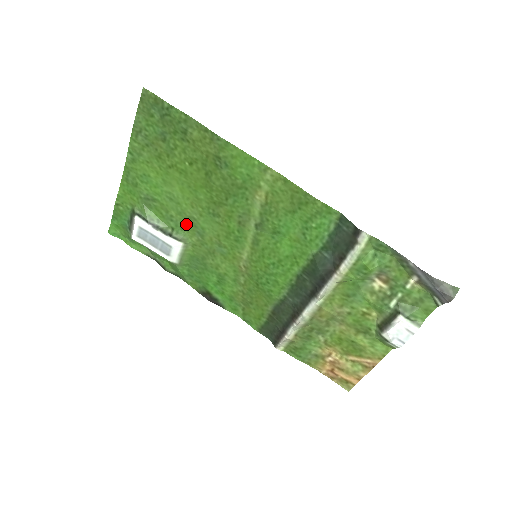
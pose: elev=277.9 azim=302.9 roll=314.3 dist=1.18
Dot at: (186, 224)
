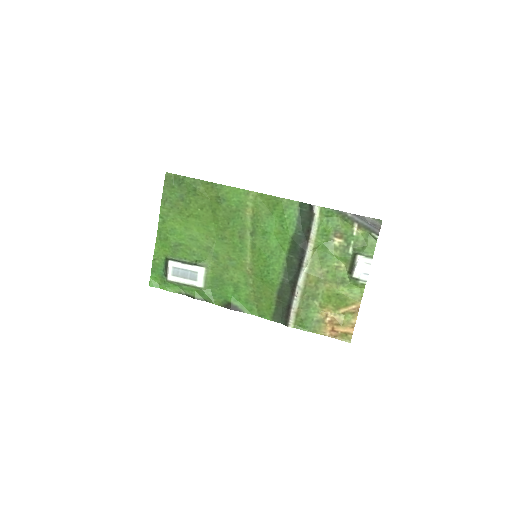
Dot at: (205, 253)
